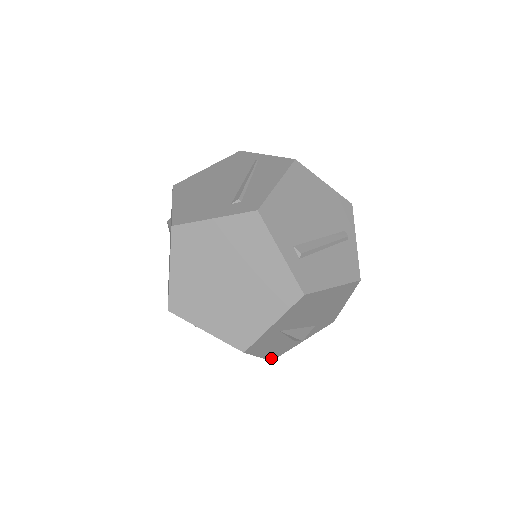
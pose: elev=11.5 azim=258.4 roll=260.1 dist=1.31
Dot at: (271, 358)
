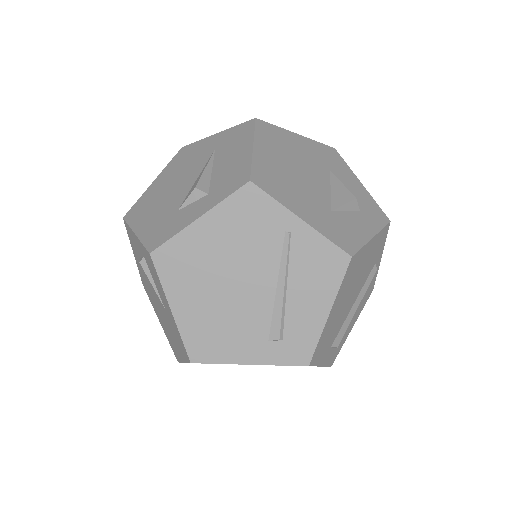
Dot at: occluded
